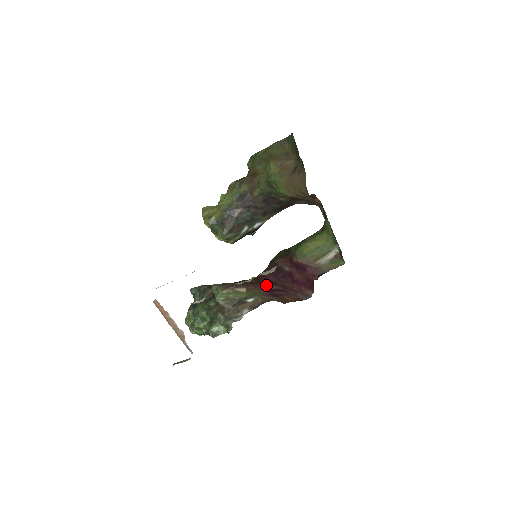
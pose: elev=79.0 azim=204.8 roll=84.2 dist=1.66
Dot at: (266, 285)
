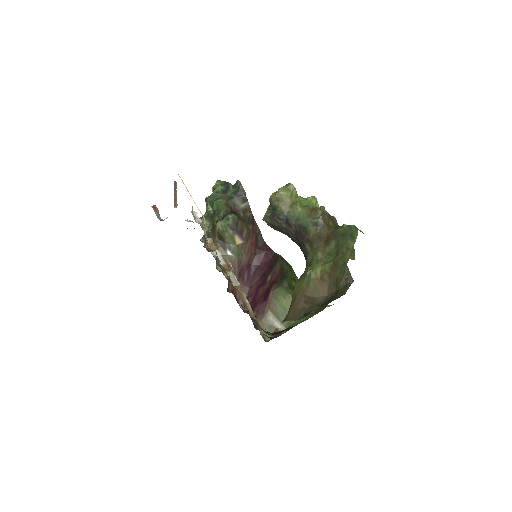
Dot at: (255, 258)
